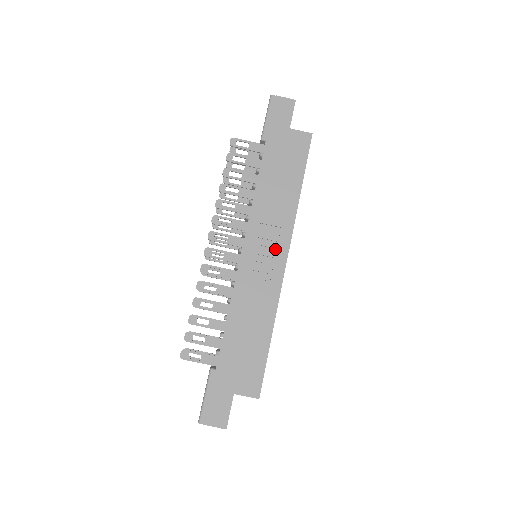
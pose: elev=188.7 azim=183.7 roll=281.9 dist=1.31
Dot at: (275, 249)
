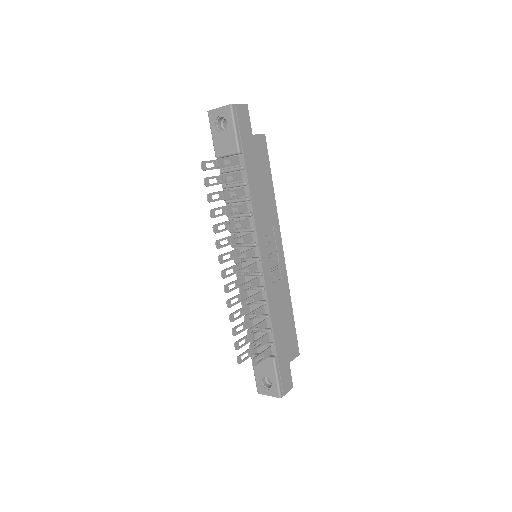
Dot at: (275, 246)
